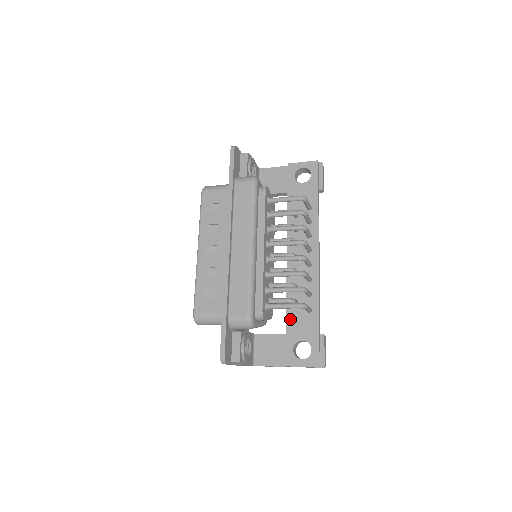
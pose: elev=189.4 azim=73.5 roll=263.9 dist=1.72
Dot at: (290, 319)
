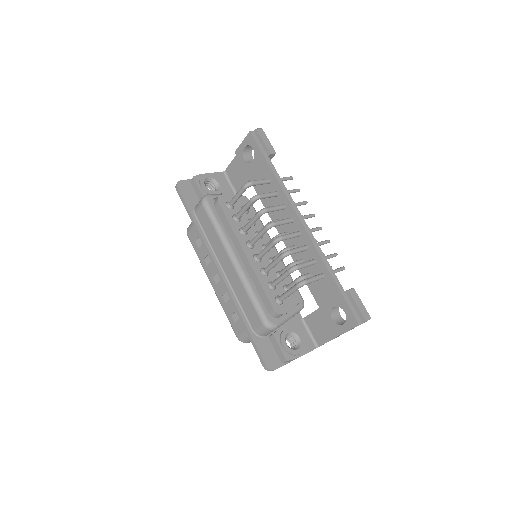
Dot at: (314, 293)
